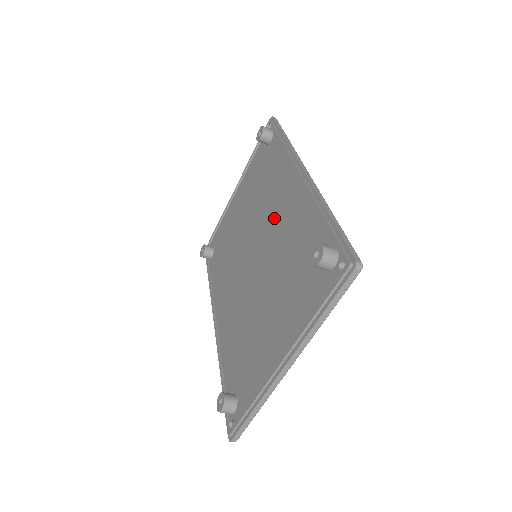
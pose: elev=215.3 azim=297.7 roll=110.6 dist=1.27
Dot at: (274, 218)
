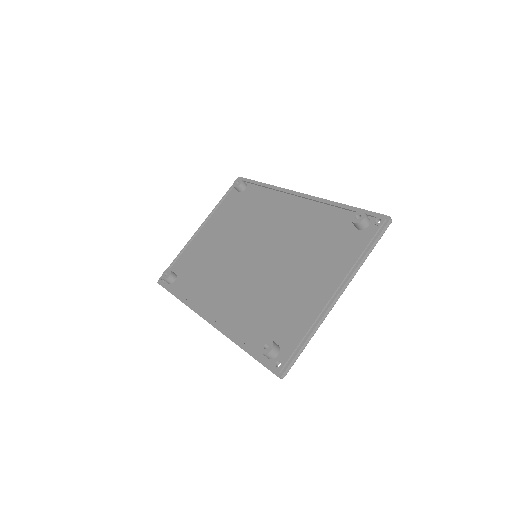
Dot at: (276, 226)
